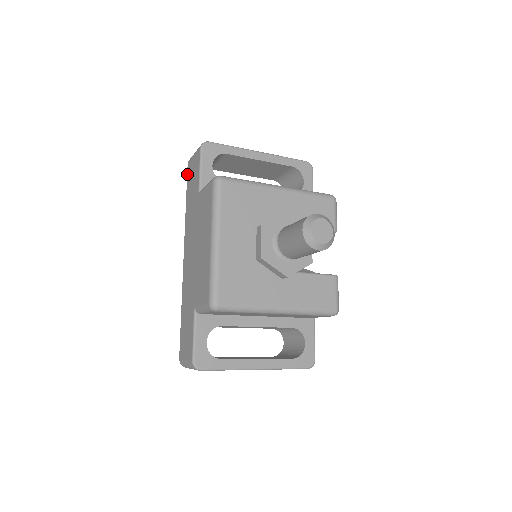
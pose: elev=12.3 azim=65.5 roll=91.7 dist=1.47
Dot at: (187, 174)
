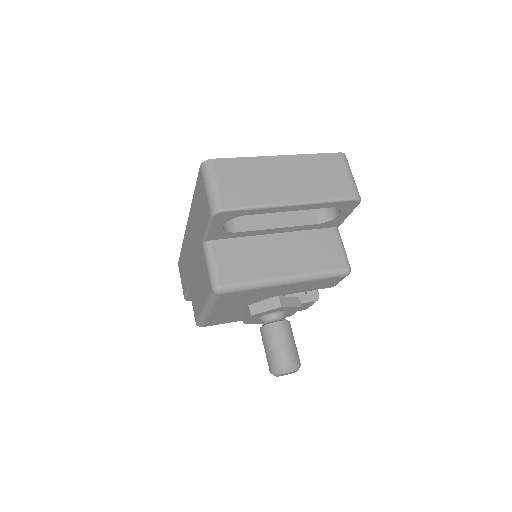
Dot at: (198, 175)
